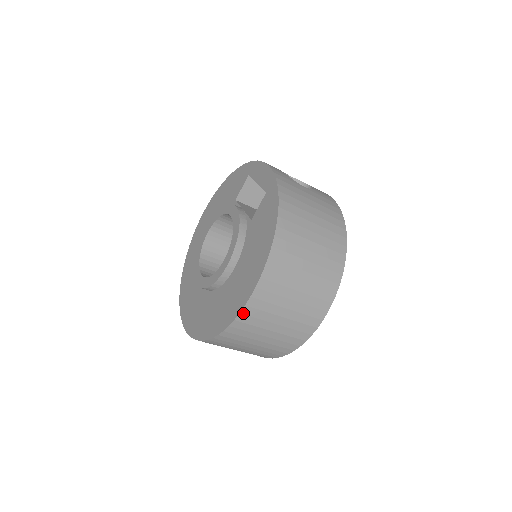
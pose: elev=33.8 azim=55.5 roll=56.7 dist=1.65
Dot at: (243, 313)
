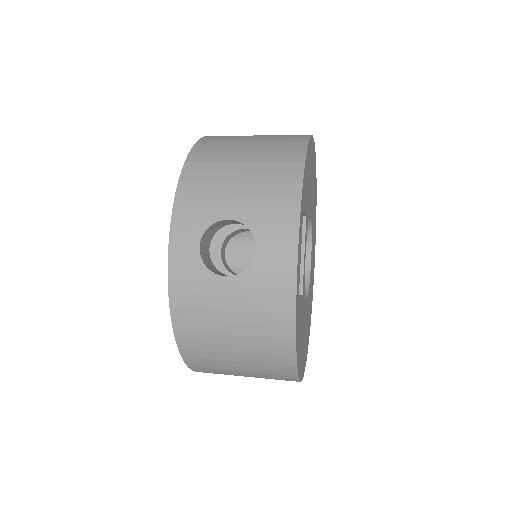
Dot at: occluded
